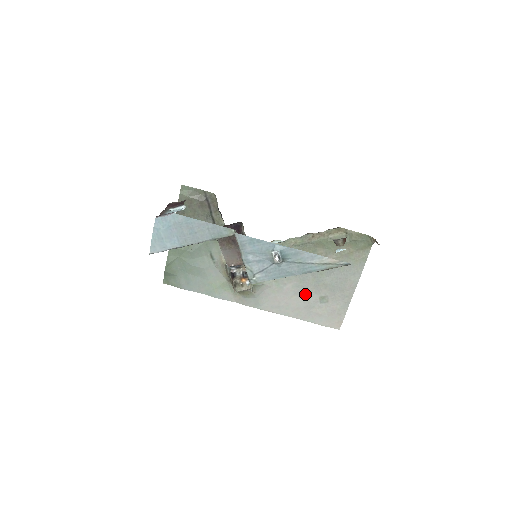
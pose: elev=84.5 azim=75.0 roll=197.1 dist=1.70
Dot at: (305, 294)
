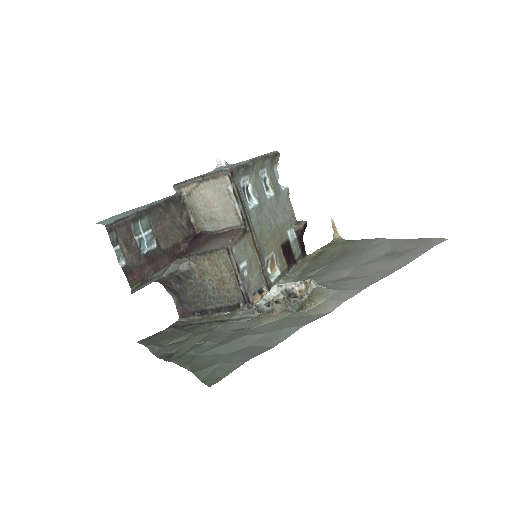
Dot at: (369, 264)
